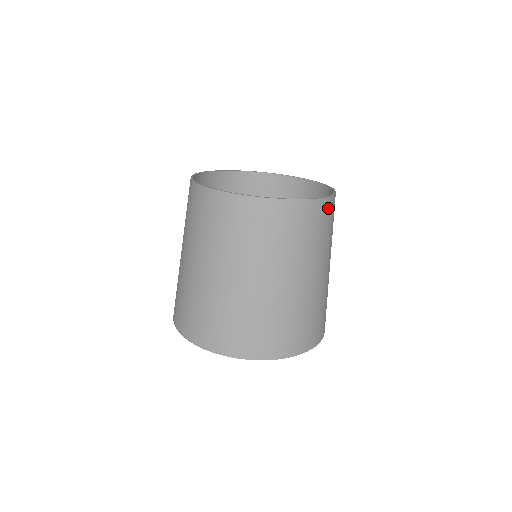
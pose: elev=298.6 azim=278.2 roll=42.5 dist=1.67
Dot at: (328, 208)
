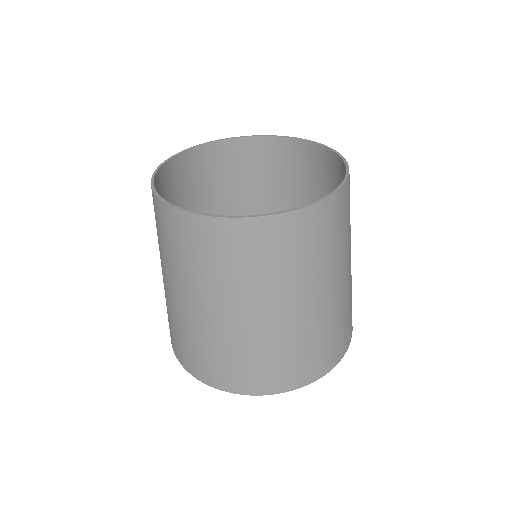
Dot at: (327, 212)
